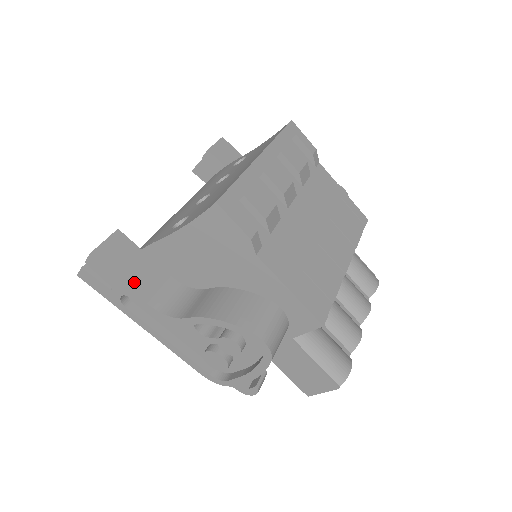
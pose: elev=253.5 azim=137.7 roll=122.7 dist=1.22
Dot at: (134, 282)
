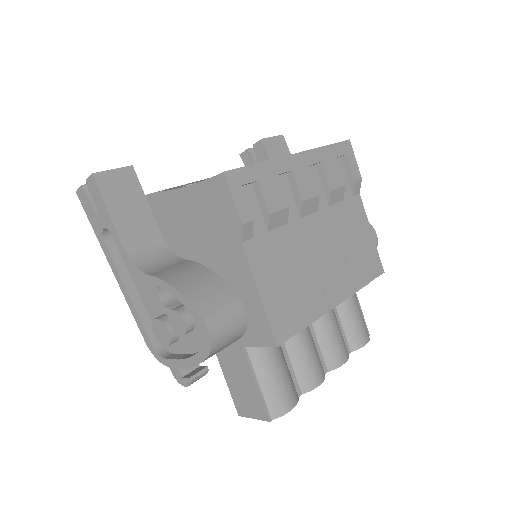
Dot at: (121, 220)
